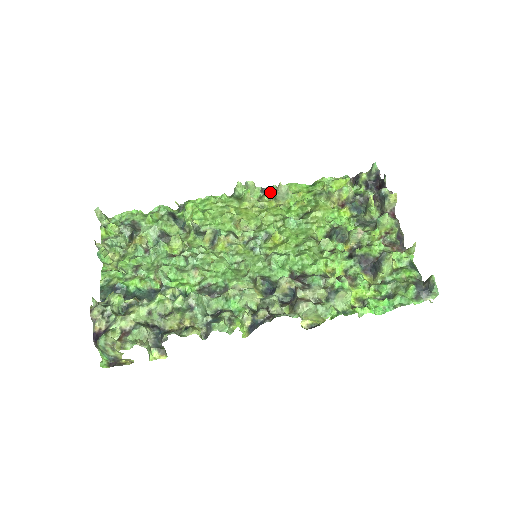
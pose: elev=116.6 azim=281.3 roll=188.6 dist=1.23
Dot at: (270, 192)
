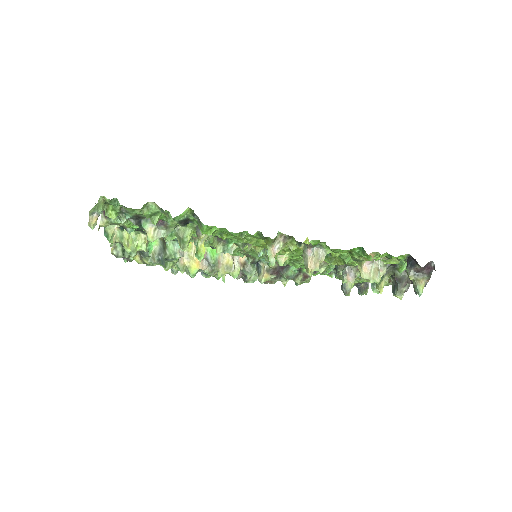
Dot at: (306, 245)
